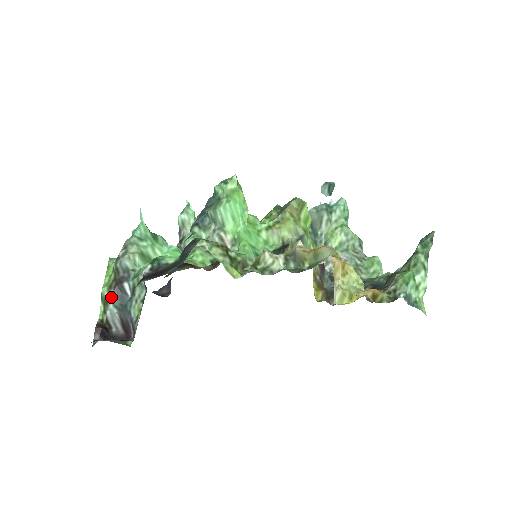
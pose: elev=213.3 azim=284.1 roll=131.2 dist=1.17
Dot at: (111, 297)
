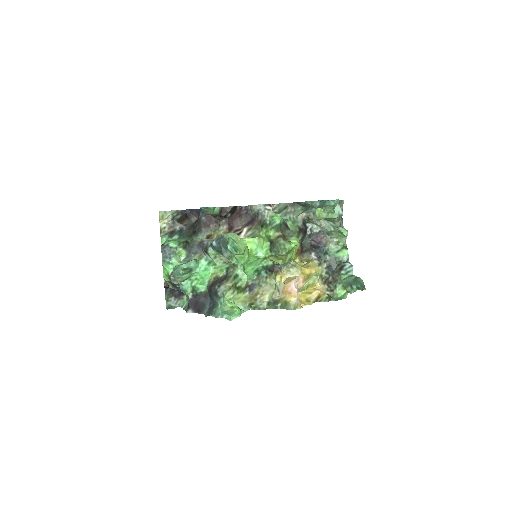
Dot at: (171, 286)
